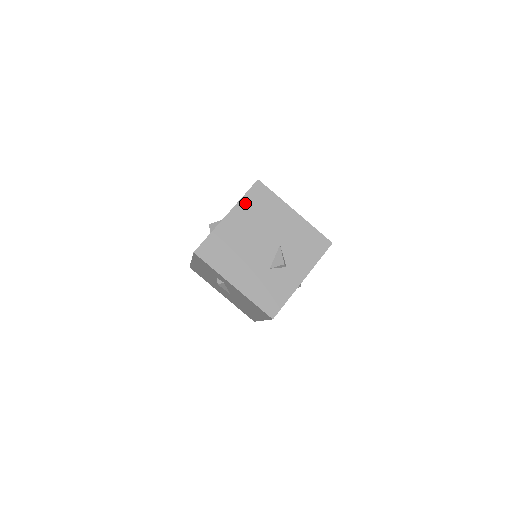
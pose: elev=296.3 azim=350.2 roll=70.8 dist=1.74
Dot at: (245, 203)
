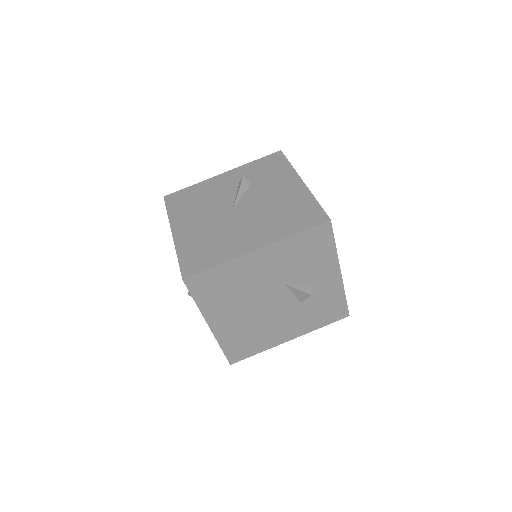
Dot at: (207, 305)
